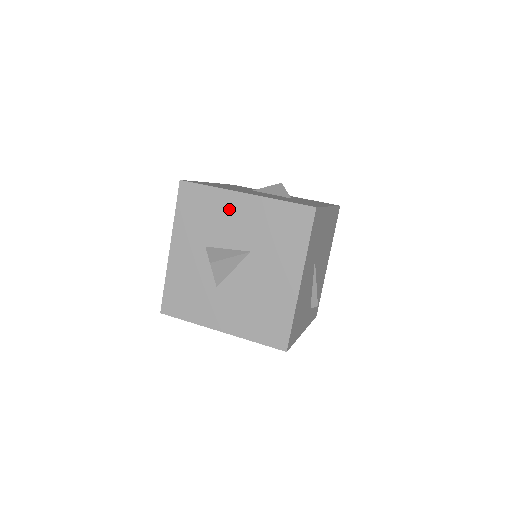
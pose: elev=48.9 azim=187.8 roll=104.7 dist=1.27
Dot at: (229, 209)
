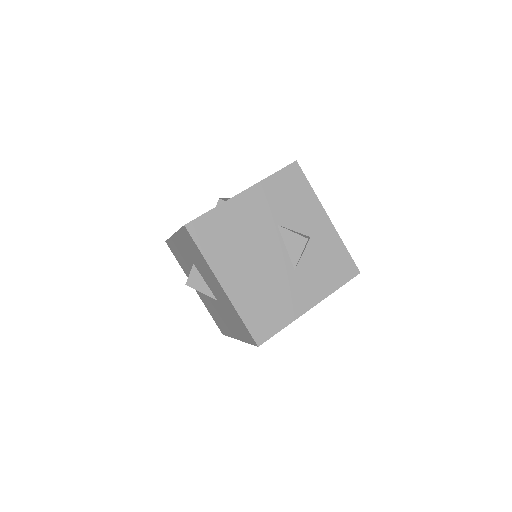
Dot at: (211, 276)
